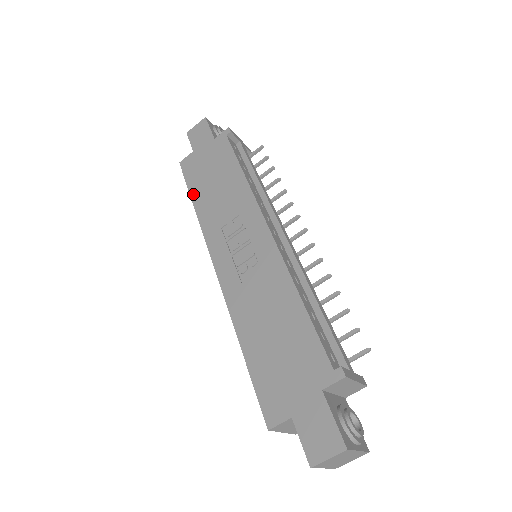
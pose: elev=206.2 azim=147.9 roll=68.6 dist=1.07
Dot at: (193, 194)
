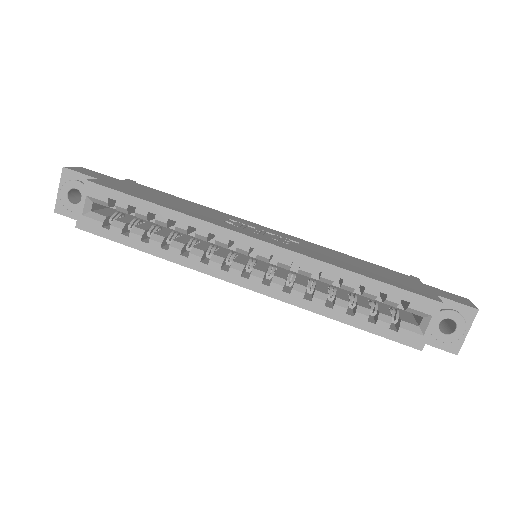
Dot at: (149, 200)
